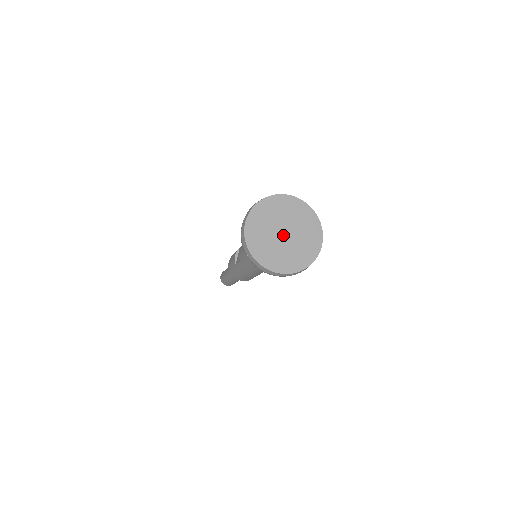
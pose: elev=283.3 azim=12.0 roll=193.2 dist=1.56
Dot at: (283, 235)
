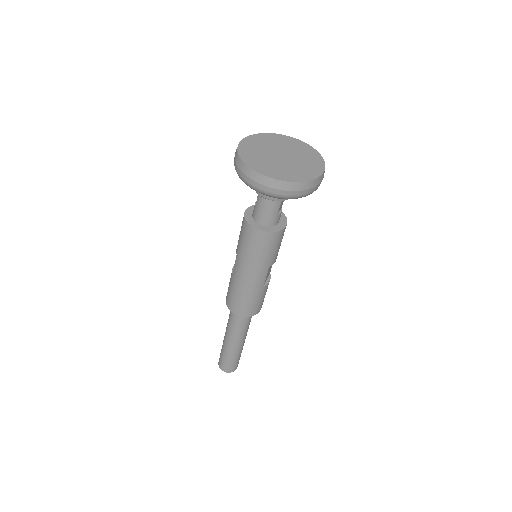
Dot at: (280, 156)
